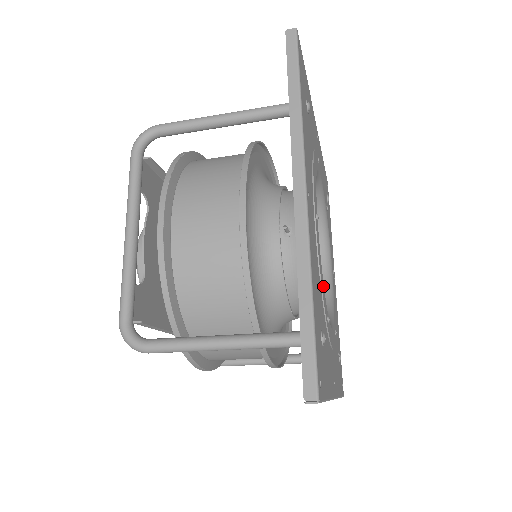
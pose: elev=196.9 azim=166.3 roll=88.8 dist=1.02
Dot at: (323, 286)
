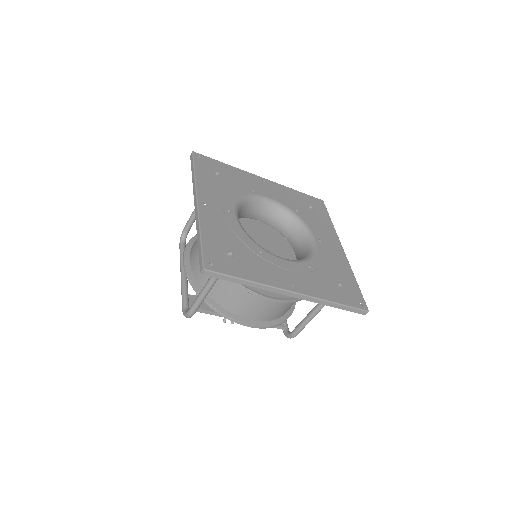
Dot at: (247, 238)
